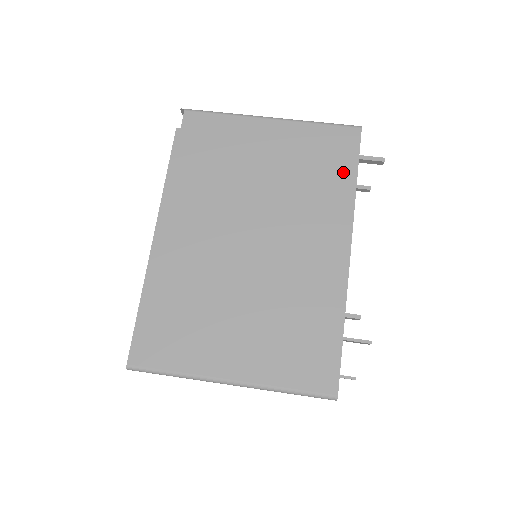
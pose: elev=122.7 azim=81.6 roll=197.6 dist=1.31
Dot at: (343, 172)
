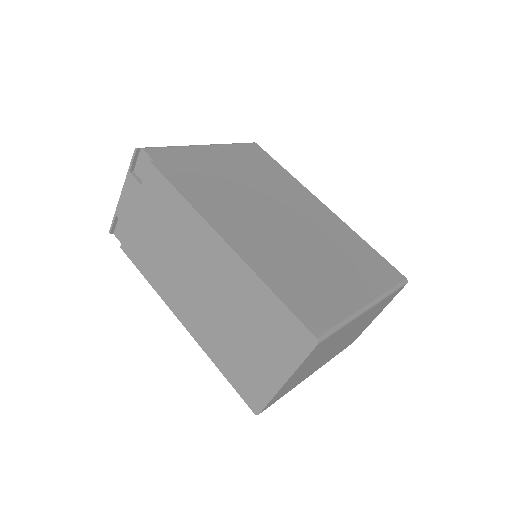
Dot at: (275, 166)
